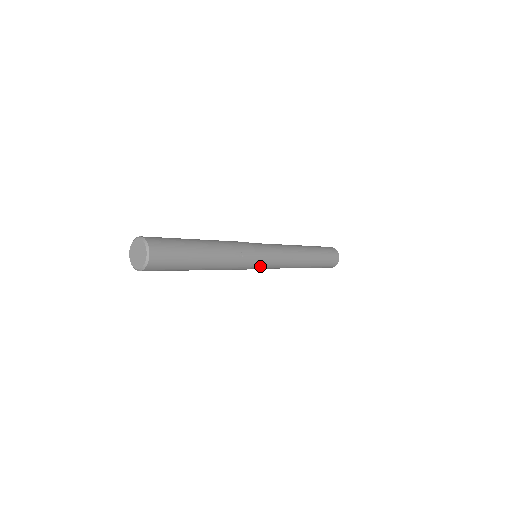
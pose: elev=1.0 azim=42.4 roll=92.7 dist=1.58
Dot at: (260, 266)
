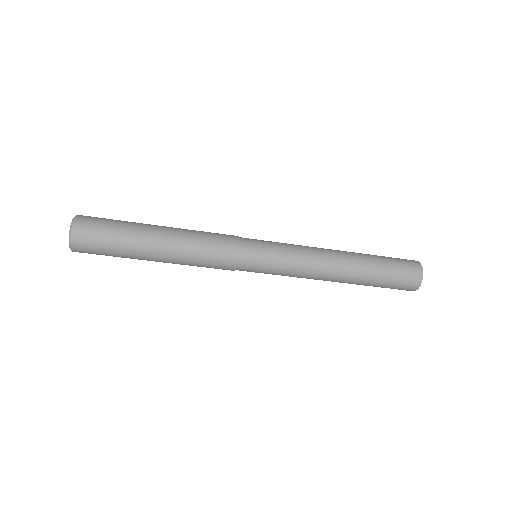
Dot at: (255, 264)
